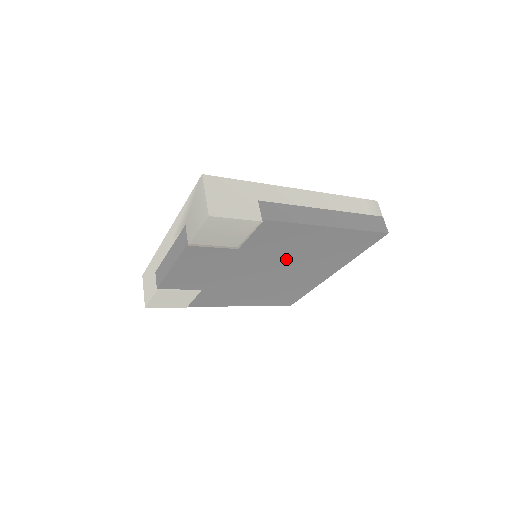
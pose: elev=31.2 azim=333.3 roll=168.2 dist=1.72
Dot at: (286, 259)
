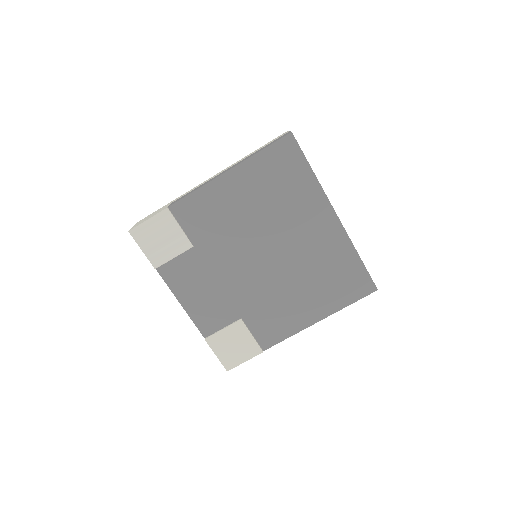
Dot at: (254, 230)
